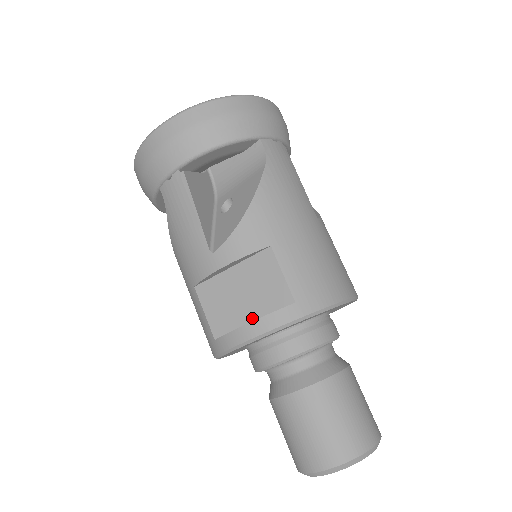
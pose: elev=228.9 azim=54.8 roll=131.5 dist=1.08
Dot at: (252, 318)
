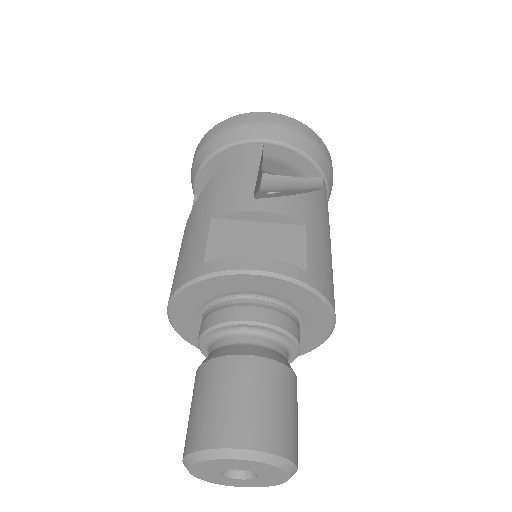
Dot at: occluded
